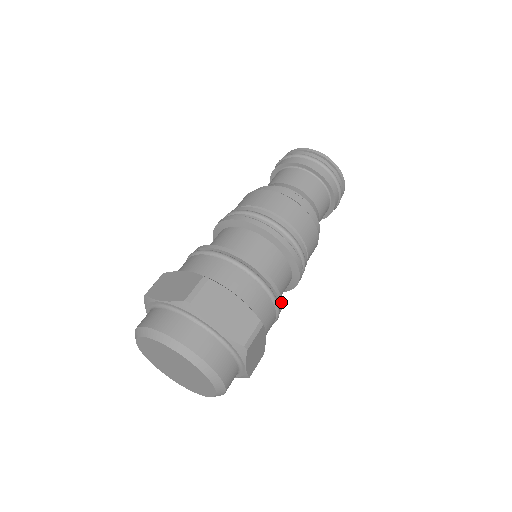
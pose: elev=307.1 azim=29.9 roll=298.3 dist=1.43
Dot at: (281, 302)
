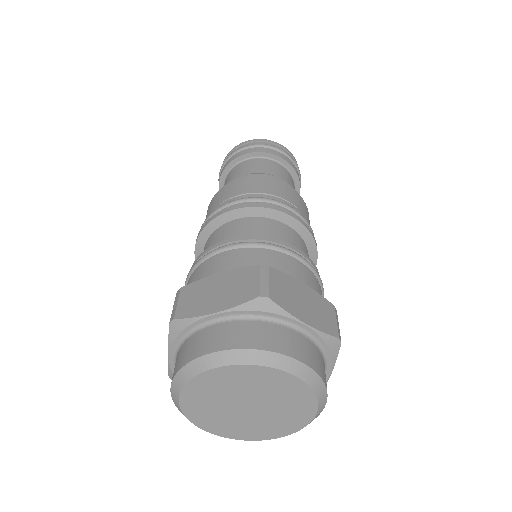
Dot at: (290, 246)
